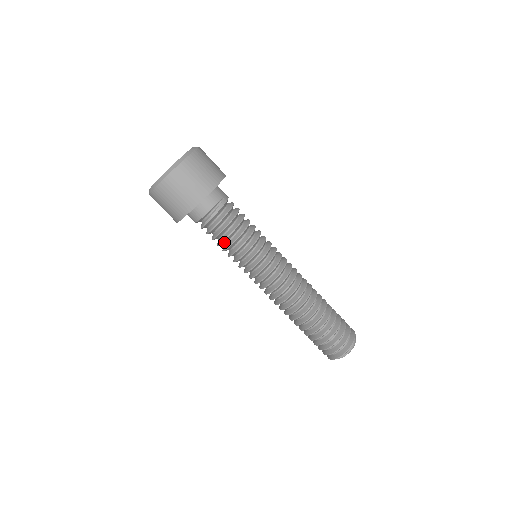
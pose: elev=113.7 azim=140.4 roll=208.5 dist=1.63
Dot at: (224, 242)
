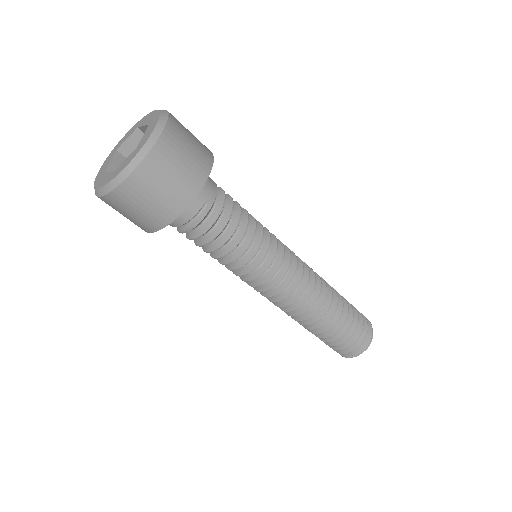
Dot at: occluded
